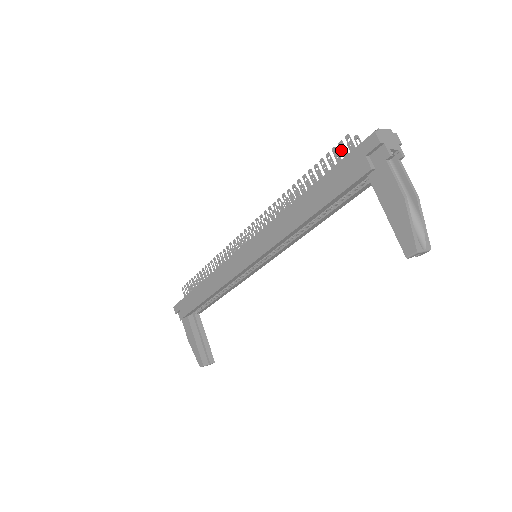
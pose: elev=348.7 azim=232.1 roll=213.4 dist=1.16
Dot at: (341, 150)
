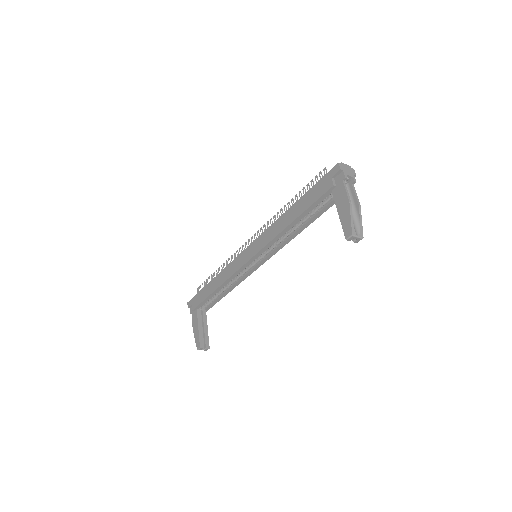
Dot at: (320, 177)
